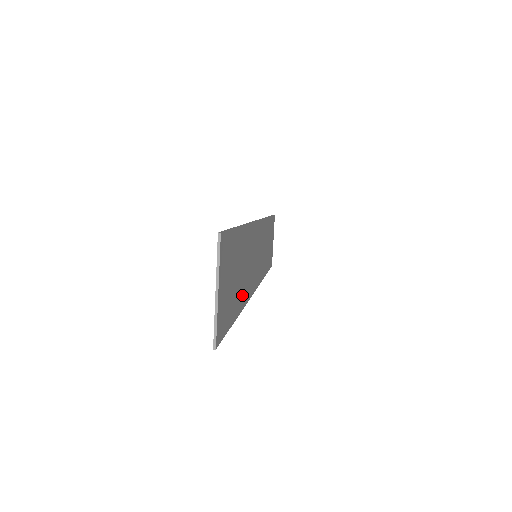
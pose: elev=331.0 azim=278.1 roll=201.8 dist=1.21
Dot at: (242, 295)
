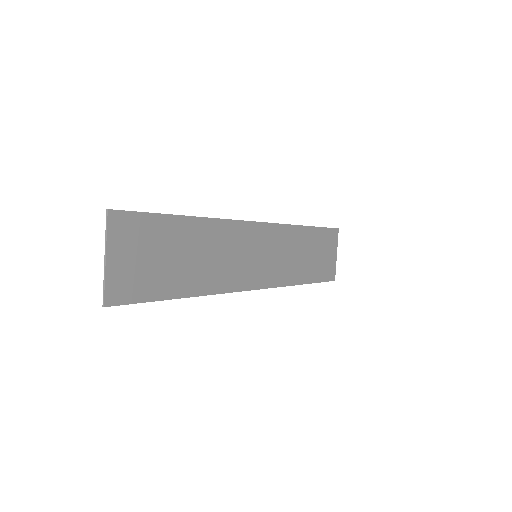
Dot at: (199, 281)
